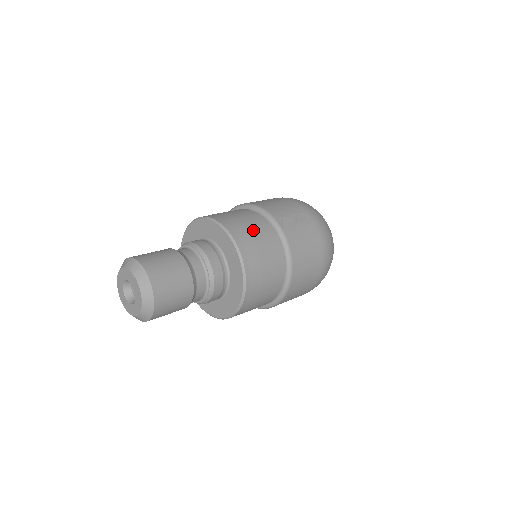
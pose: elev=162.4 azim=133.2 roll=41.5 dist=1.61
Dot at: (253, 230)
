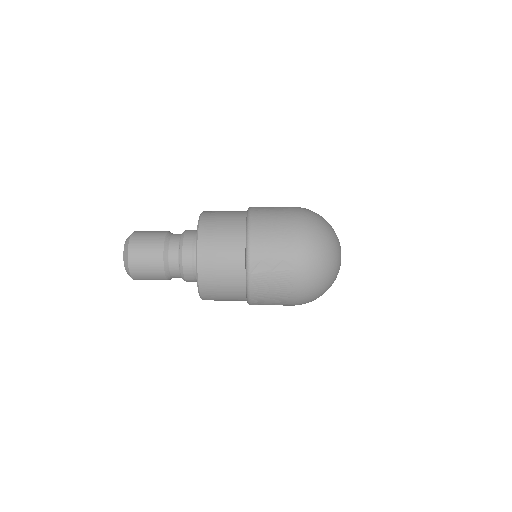
Dot at: (222, 264)
